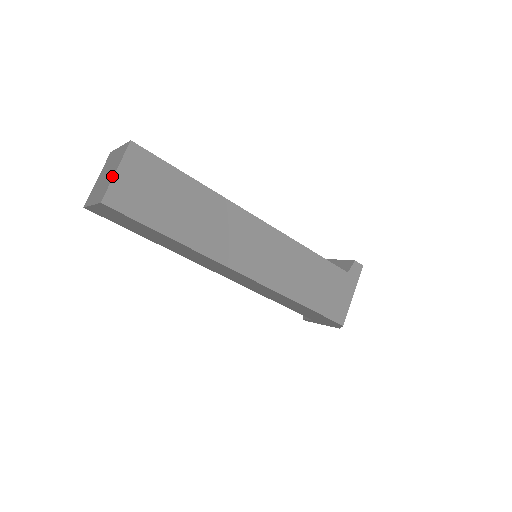
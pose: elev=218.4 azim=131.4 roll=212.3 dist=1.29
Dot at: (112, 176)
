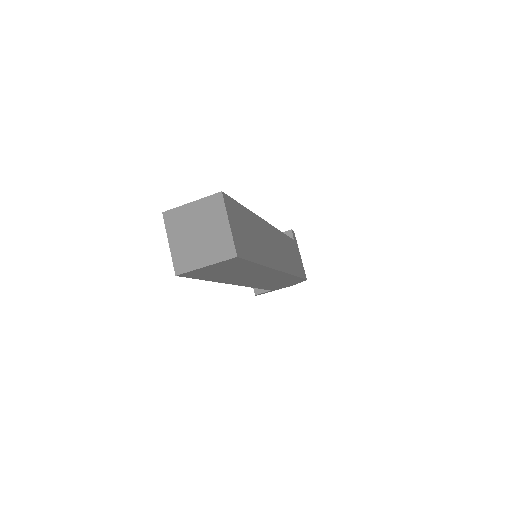
Dot at: (227, 230)
